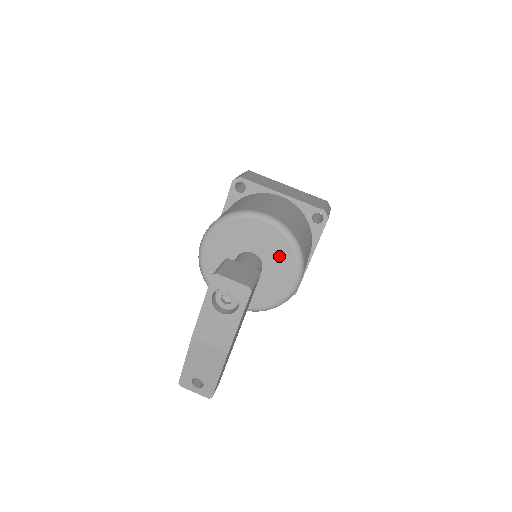
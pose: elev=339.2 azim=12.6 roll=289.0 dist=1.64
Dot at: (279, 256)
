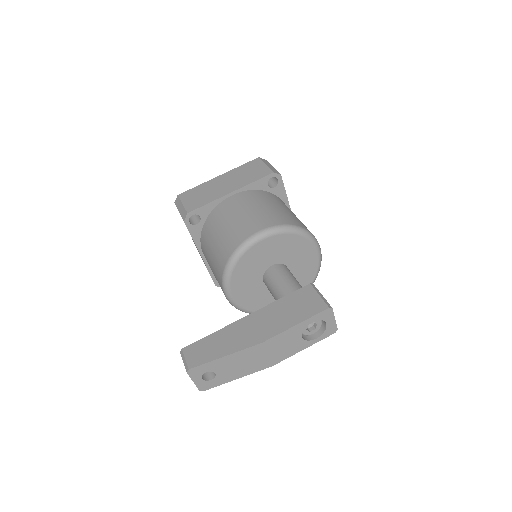
Dot at: (299, 282)
